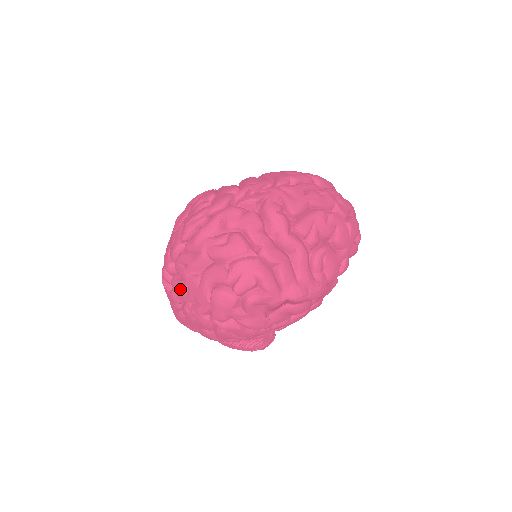
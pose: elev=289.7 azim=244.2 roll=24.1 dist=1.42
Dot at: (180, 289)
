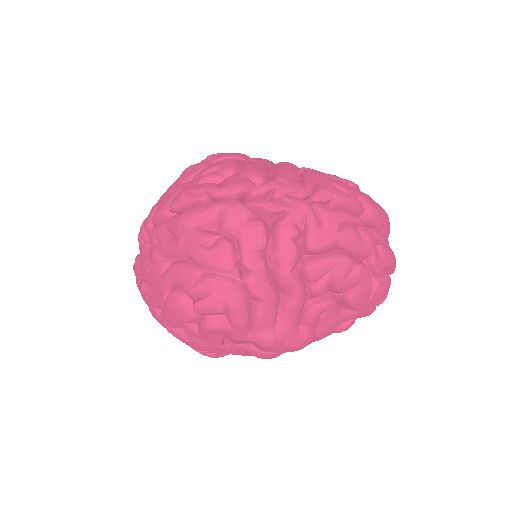
Dot at: (144, 264)
